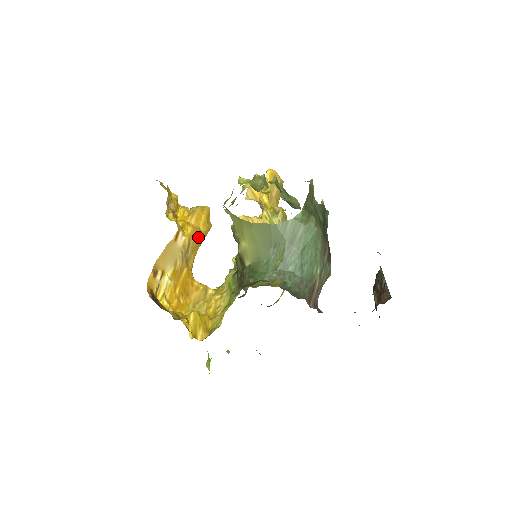
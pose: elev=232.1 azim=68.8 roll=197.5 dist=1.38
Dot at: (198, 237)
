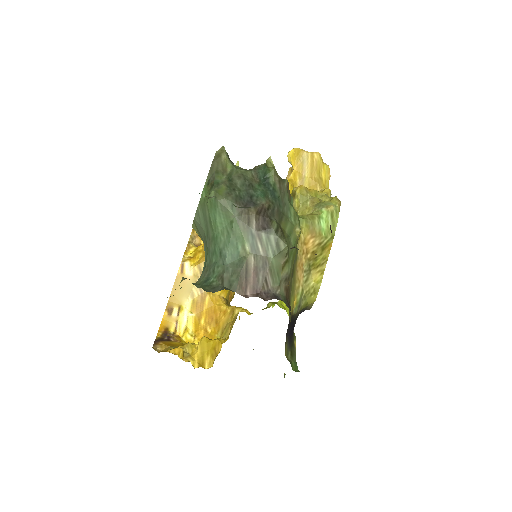
Dot at: occluded
